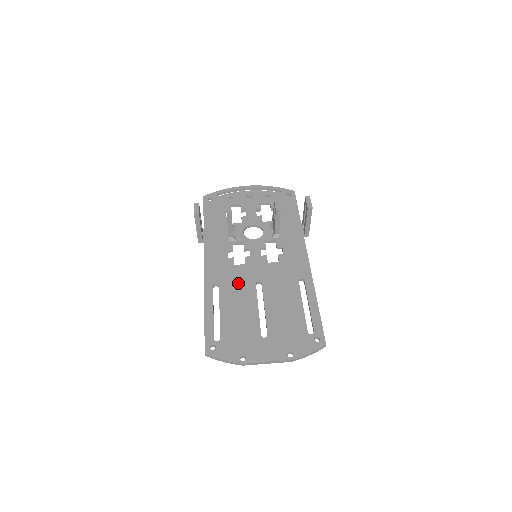
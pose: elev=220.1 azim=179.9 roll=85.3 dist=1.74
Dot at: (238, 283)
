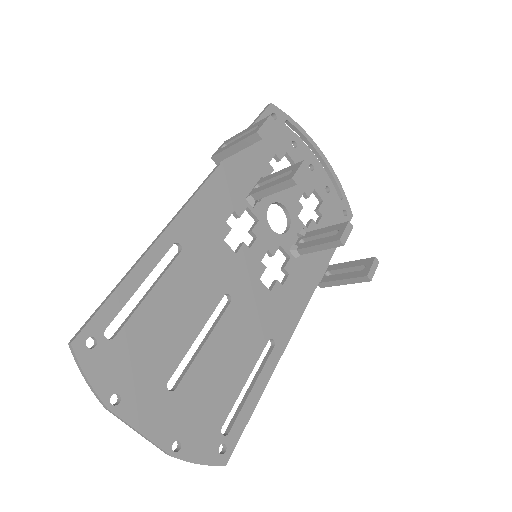
Dot at: (206, 272)
